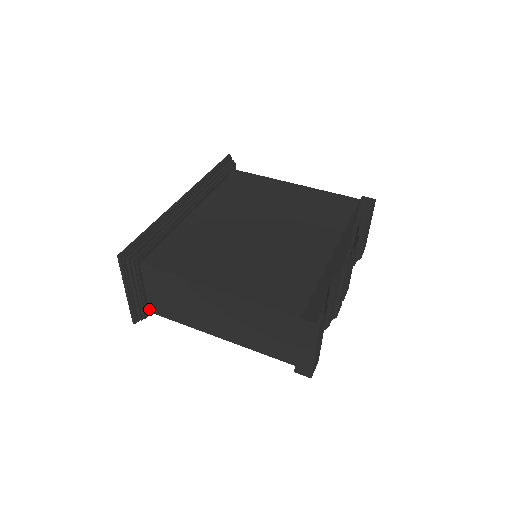
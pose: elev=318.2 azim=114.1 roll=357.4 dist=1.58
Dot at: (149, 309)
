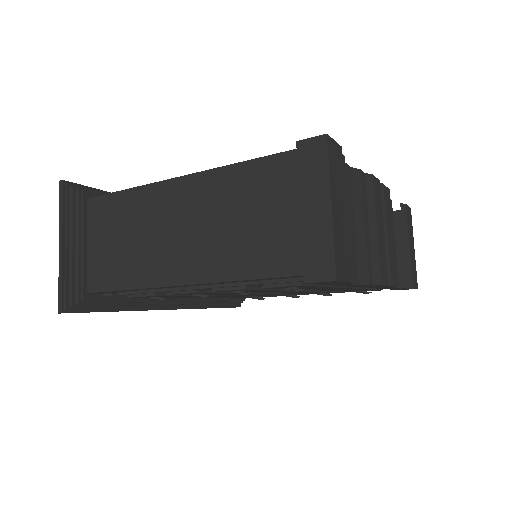
Dot at: (88, 287)
